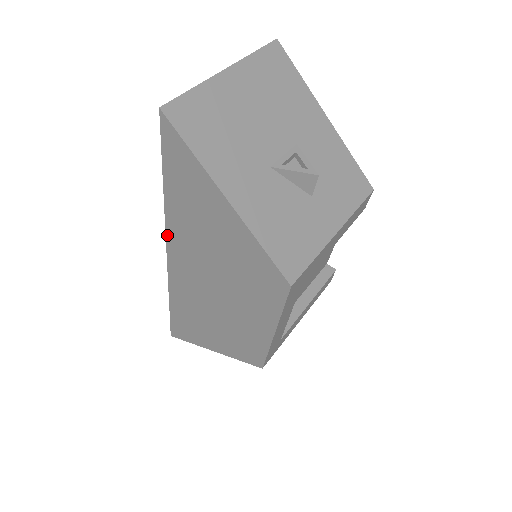
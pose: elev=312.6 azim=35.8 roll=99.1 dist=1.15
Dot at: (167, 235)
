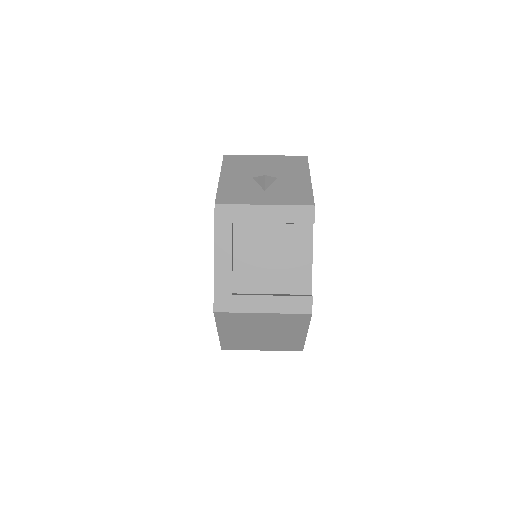
Dot at: occluded
